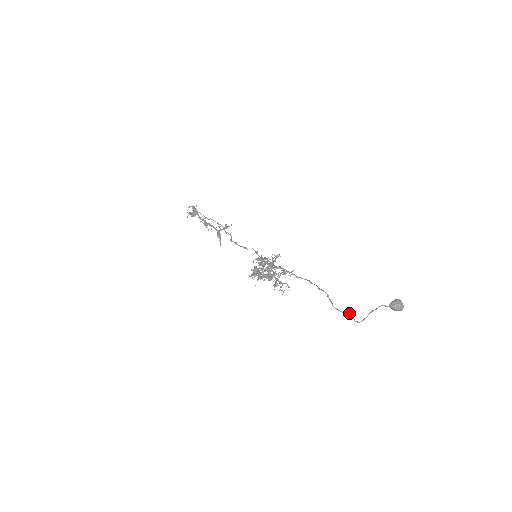
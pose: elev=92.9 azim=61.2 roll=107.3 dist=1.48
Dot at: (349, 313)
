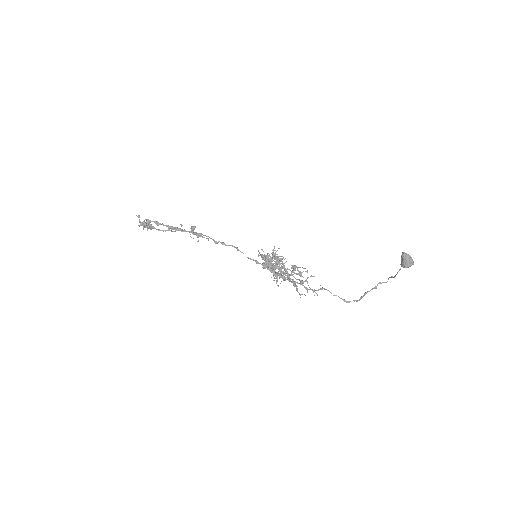
Dot at: (376, 287)
